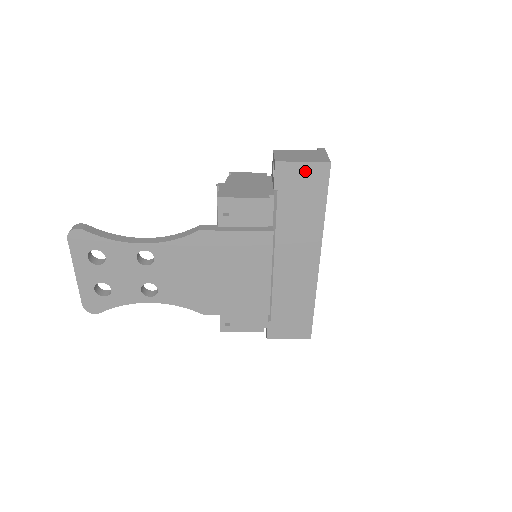
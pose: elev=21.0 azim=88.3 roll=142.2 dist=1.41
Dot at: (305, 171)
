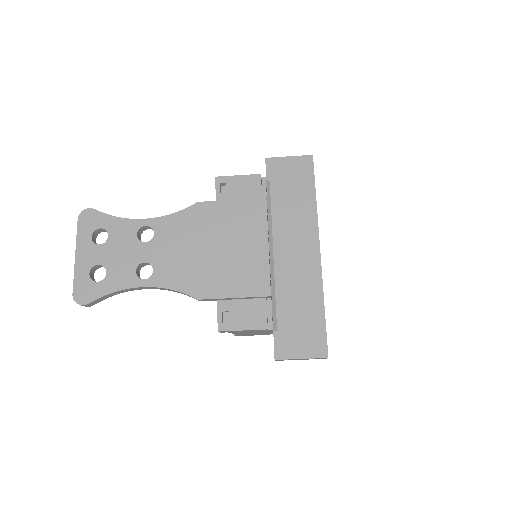
Dot at: (292, 164)
